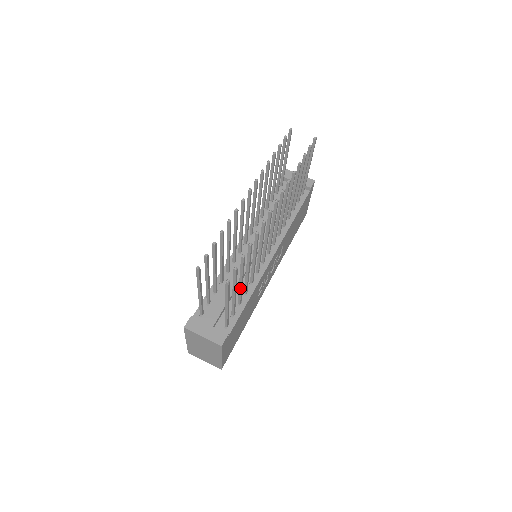
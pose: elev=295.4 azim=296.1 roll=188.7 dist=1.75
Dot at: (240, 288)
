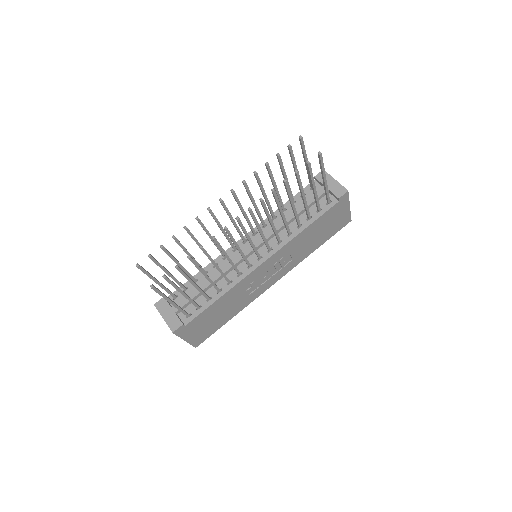
Dot at: (197, 289)
